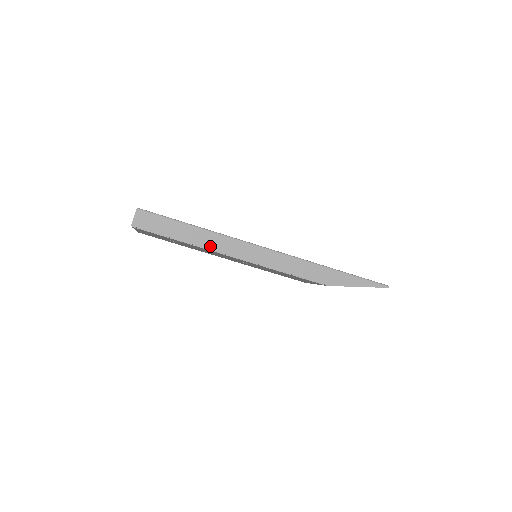
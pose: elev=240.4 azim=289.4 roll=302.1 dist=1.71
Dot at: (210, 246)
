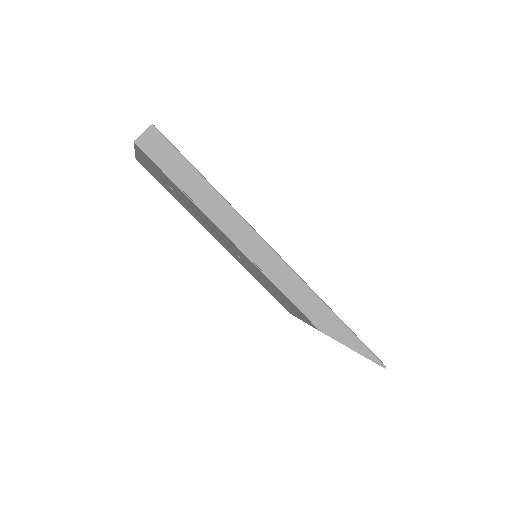
Dot at: (214, 216)
